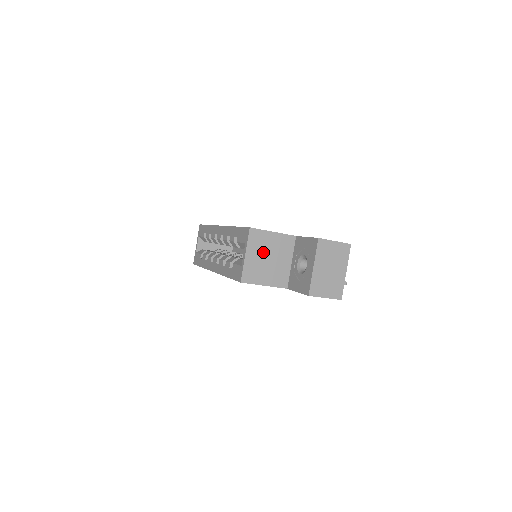
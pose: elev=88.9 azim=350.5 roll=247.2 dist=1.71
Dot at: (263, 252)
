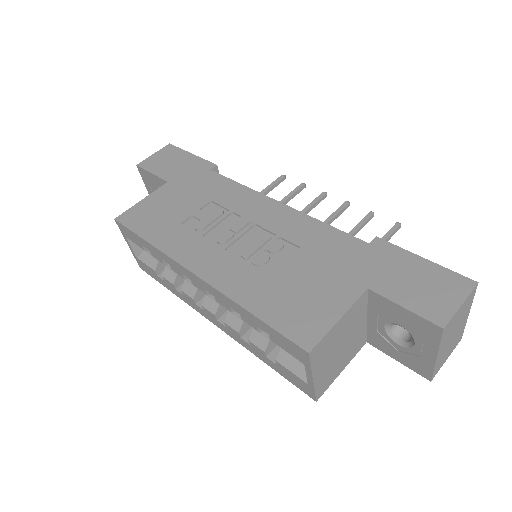
Dot at: (332, 351)
